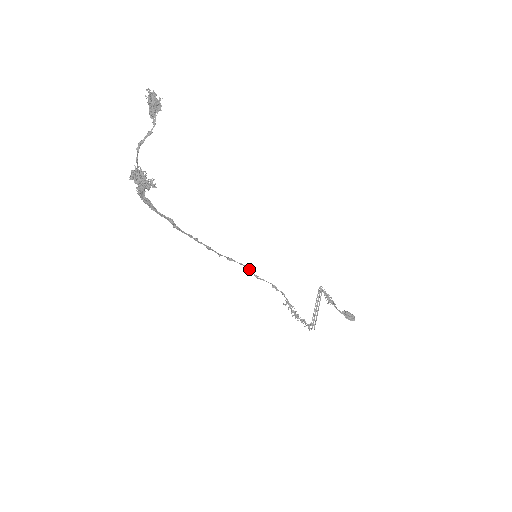
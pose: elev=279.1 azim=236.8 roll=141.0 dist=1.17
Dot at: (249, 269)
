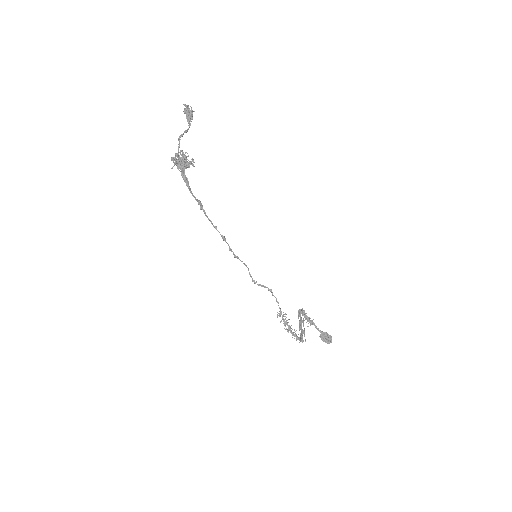
Dot at: (249, 273)
